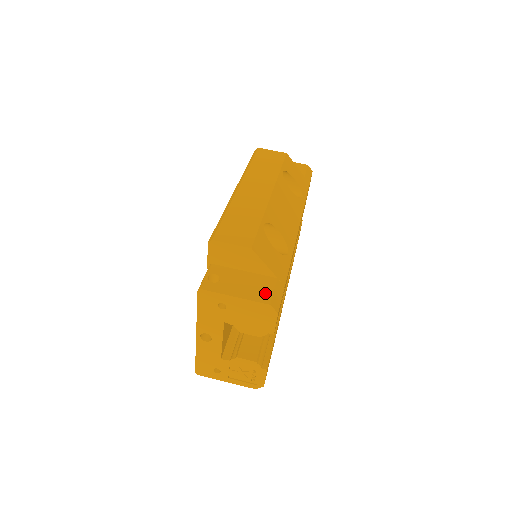
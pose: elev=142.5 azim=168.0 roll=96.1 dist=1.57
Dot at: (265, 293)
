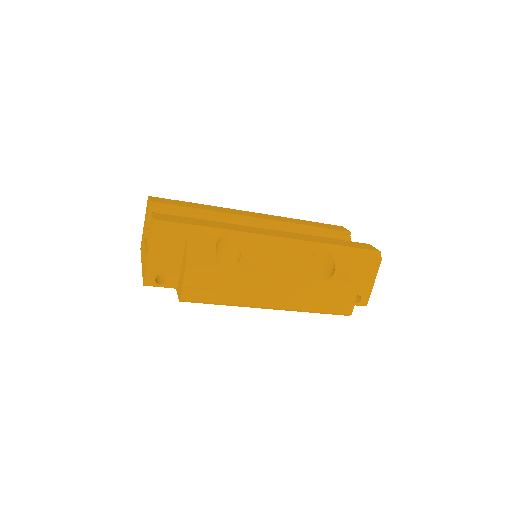
Dot at: occluded
